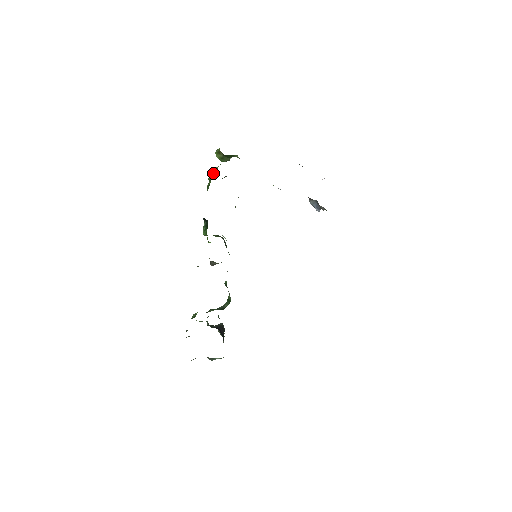
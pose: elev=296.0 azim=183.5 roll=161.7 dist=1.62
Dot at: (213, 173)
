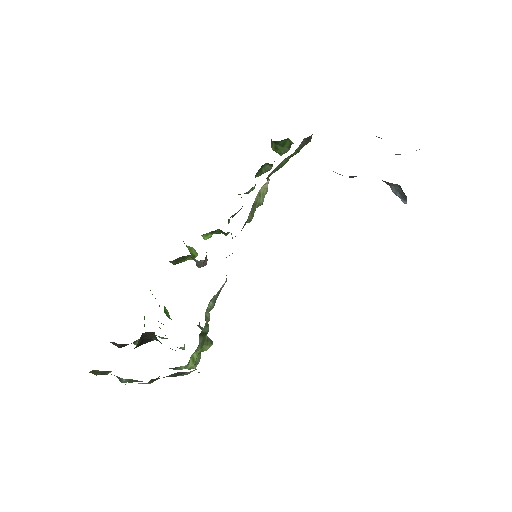
Dot at: occluded
